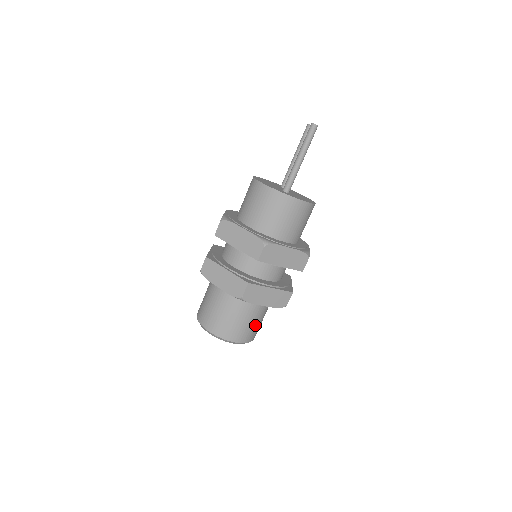
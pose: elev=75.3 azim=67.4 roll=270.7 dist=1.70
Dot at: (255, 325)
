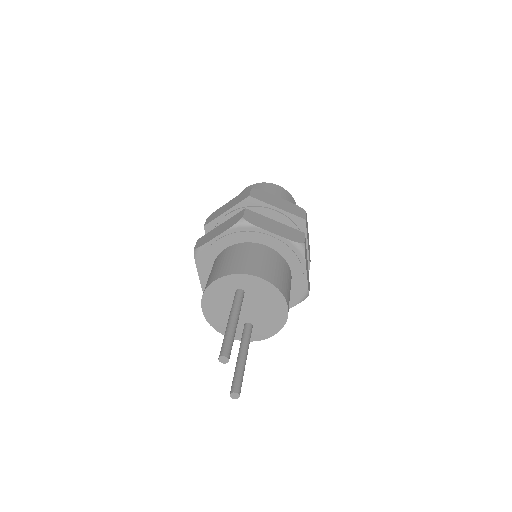
Dot at: occluded
